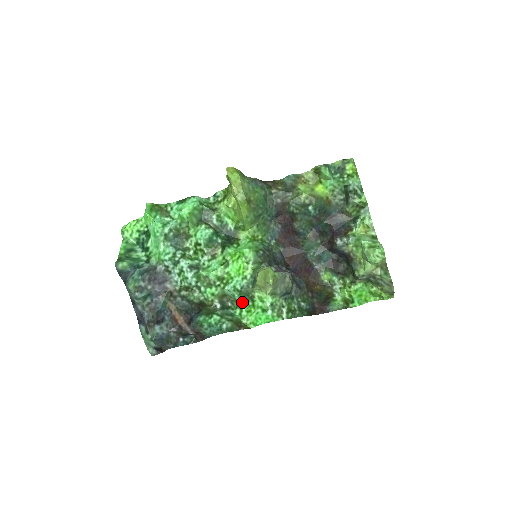
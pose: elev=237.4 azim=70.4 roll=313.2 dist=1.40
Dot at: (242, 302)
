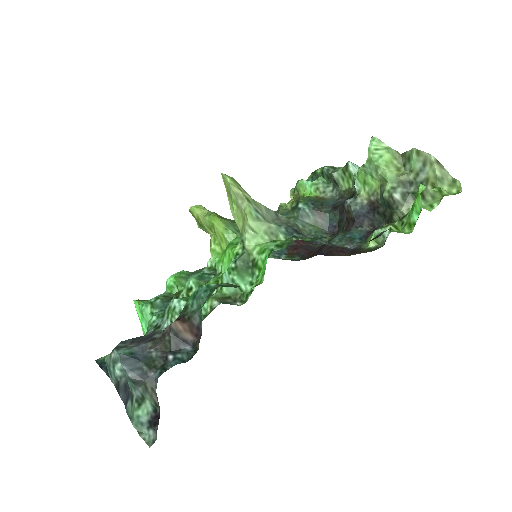
Dot at: (248, 283)
